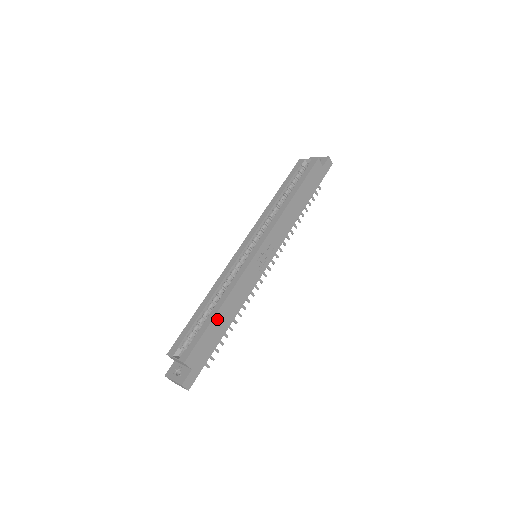
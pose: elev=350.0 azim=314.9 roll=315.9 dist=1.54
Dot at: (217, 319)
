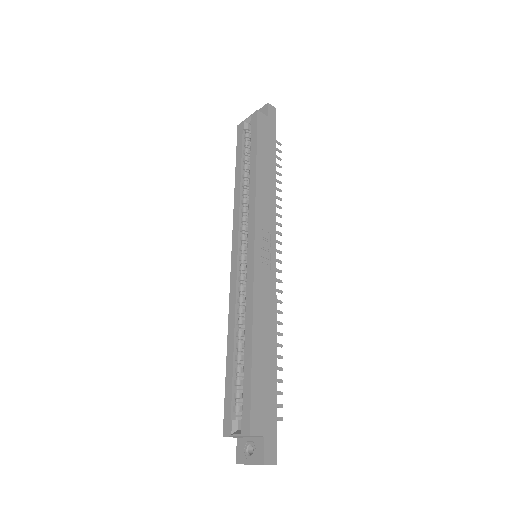
Dot at: (257, 356)
